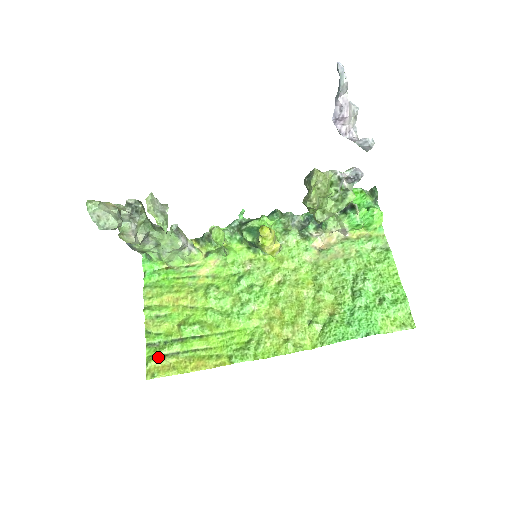
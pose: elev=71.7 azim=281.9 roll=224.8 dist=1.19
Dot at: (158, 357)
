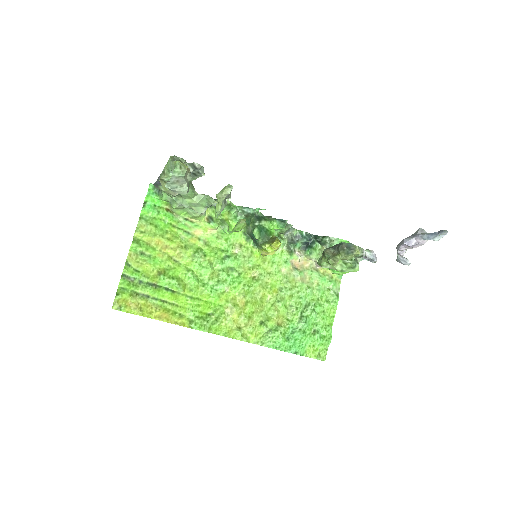
Dot at: (130, 293)
